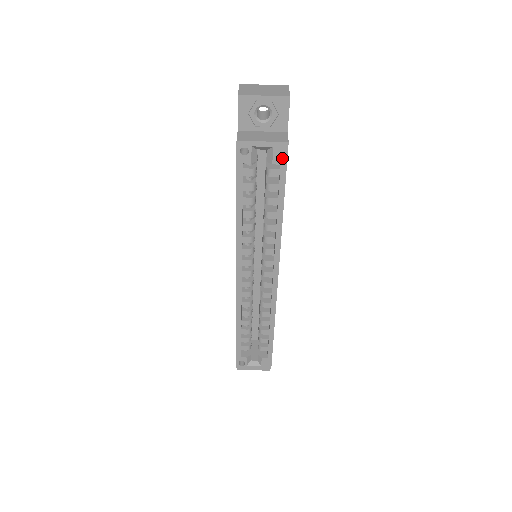
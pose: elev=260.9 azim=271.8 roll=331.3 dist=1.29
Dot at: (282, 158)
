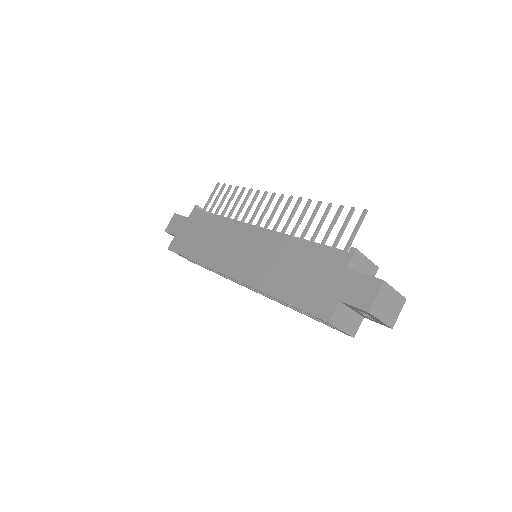
Dot at: (340, 331)
